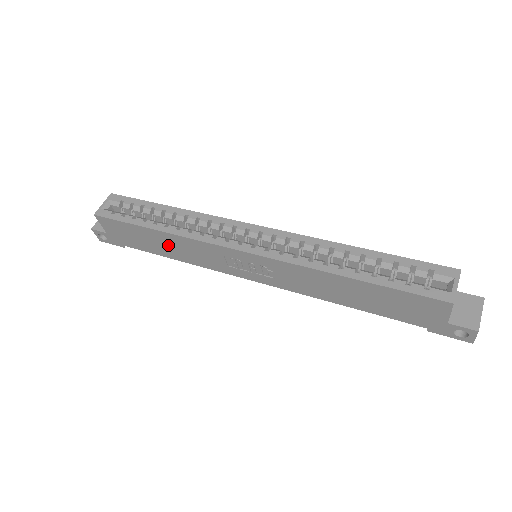
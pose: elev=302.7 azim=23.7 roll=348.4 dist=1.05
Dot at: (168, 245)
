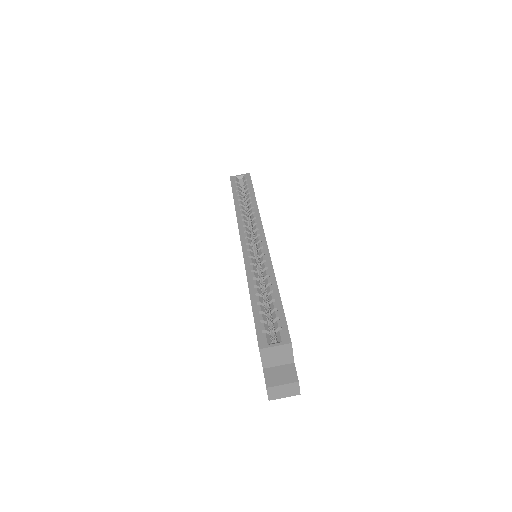
Dot at: occluded
